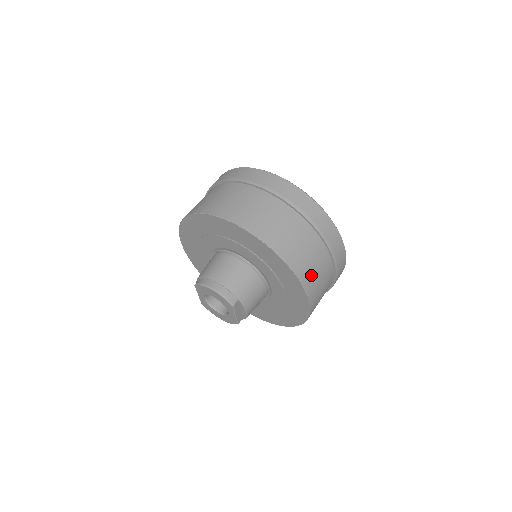
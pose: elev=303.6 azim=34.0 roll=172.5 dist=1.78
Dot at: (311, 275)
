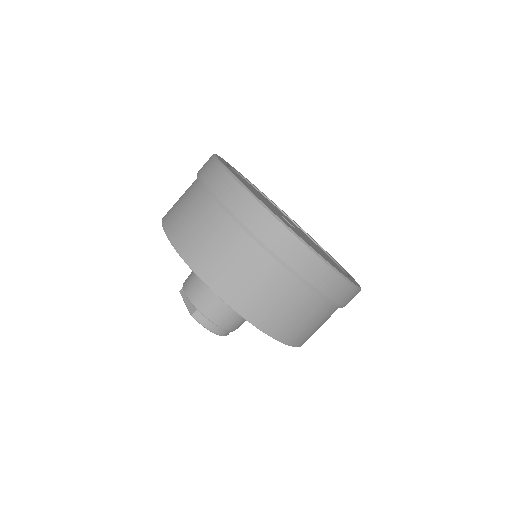
Dot at: occluded
